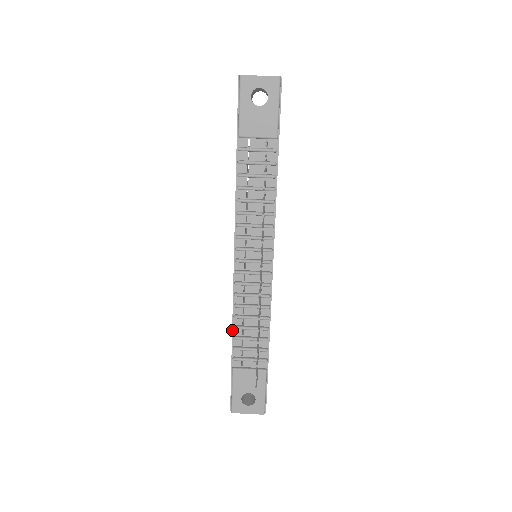
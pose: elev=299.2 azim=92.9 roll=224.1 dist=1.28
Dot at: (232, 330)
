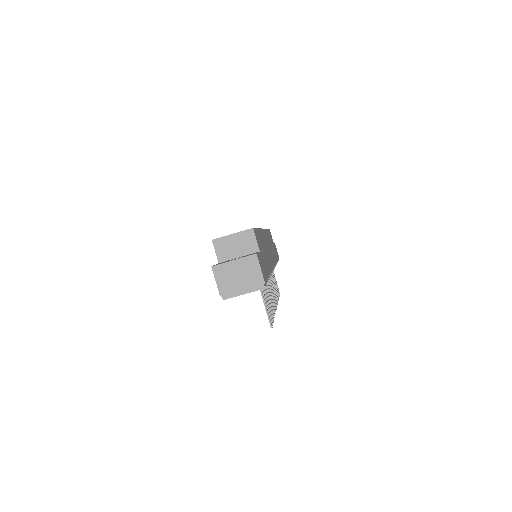
Dot at: occluded
